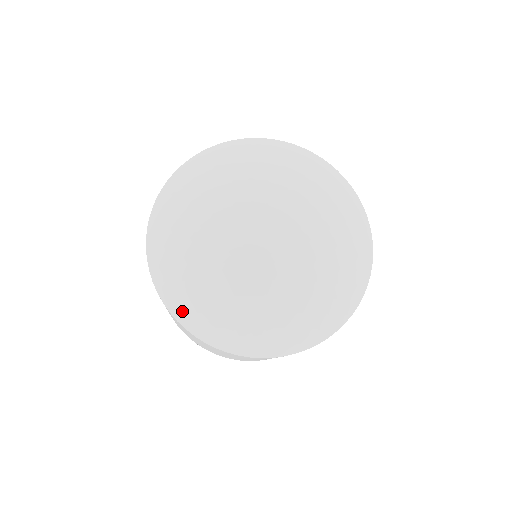
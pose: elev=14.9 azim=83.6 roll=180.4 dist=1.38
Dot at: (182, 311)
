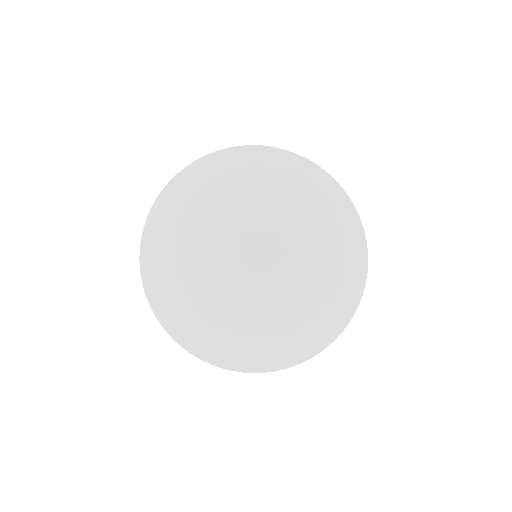
Dot at: (184, 340)
